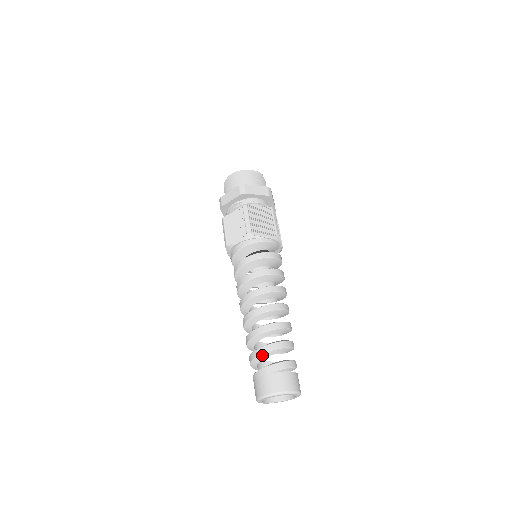
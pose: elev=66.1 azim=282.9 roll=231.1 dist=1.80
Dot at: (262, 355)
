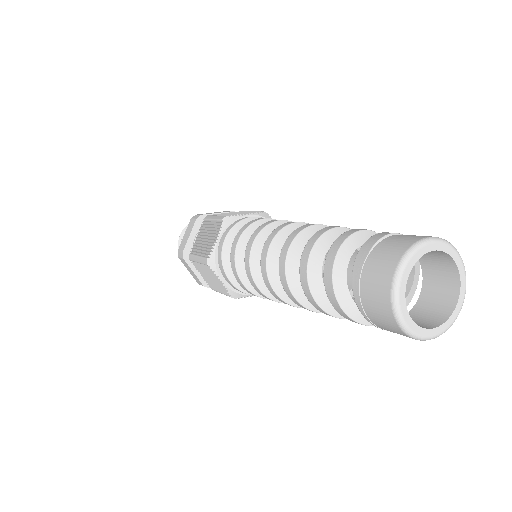
Dot at: (340, 254)
